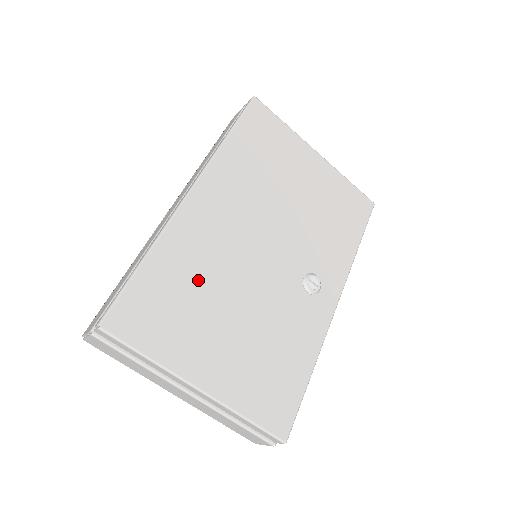
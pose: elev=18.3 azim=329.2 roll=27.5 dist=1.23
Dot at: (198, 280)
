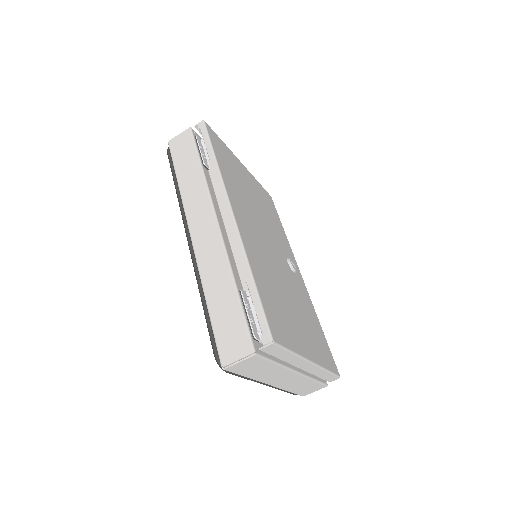
Dot at: (272, 283)
